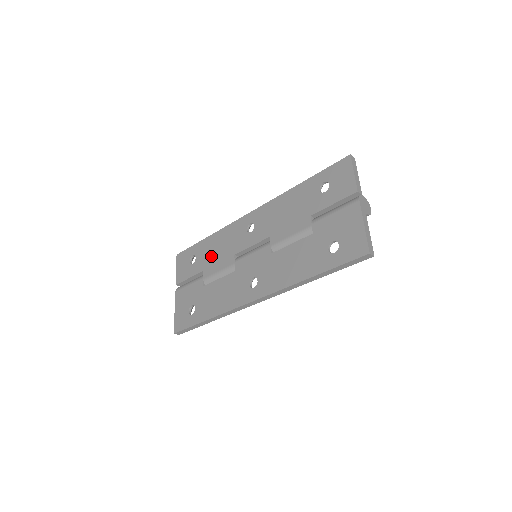
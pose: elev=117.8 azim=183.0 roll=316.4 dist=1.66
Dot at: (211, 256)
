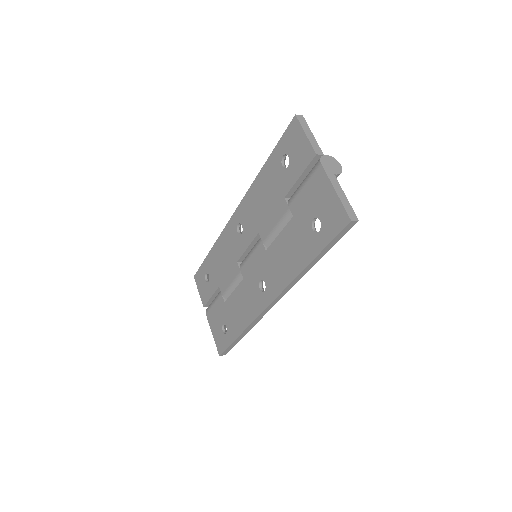
Dot at: (219, 269)
